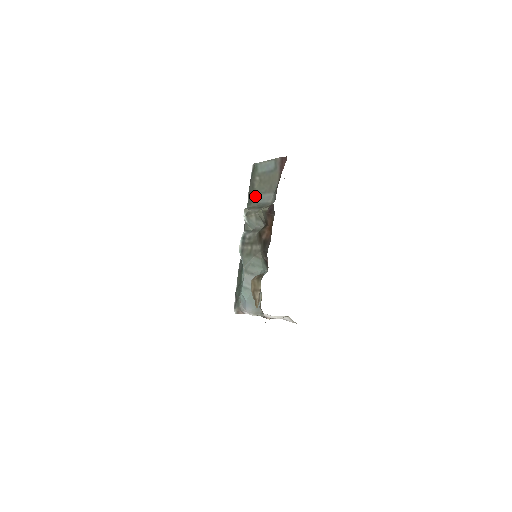
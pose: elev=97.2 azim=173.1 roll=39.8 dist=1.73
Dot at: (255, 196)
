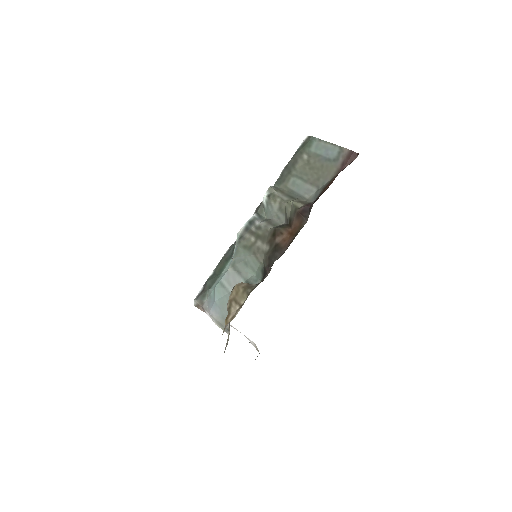
Dot at: (291, 177)
